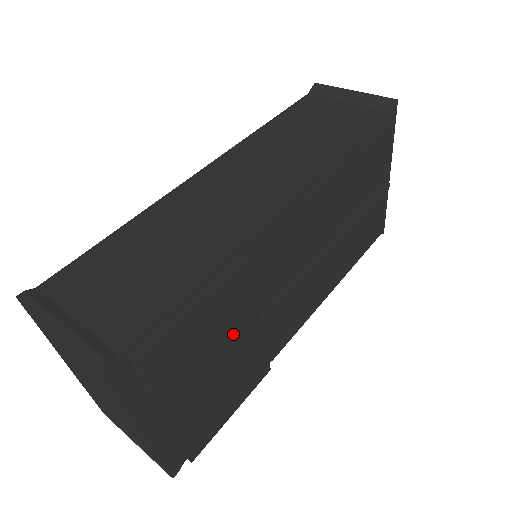
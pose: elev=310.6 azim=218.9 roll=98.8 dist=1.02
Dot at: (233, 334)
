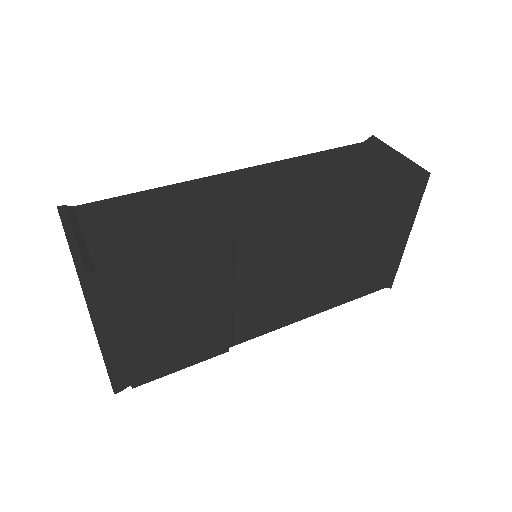
Dot at: (197, 302)
